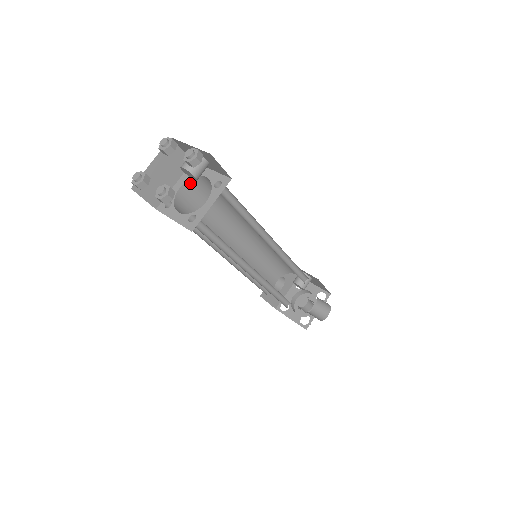
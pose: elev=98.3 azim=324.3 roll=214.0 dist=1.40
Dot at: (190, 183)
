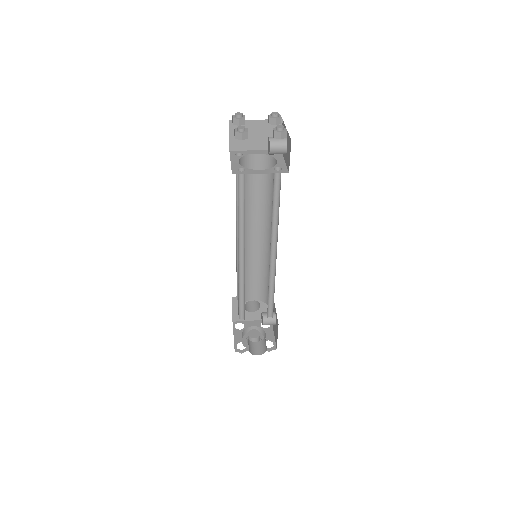
Dot at: (265, 158)
